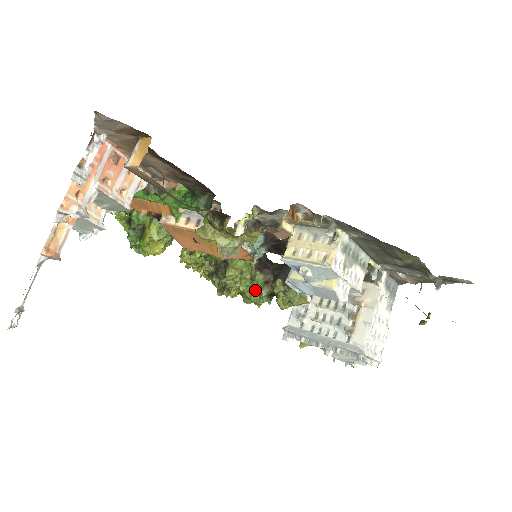
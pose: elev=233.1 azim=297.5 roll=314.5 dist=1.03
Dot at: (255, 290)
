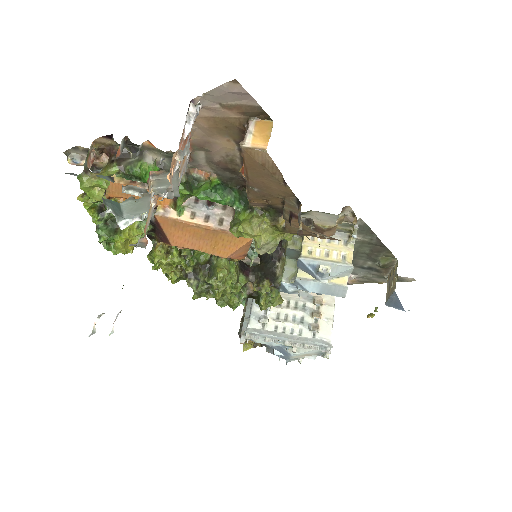
Dot at: (235, 292)
